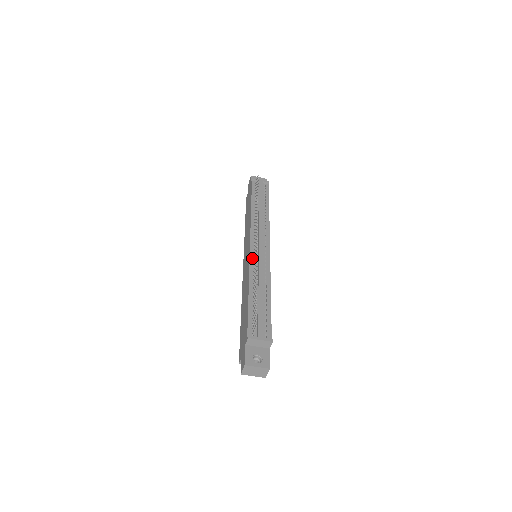
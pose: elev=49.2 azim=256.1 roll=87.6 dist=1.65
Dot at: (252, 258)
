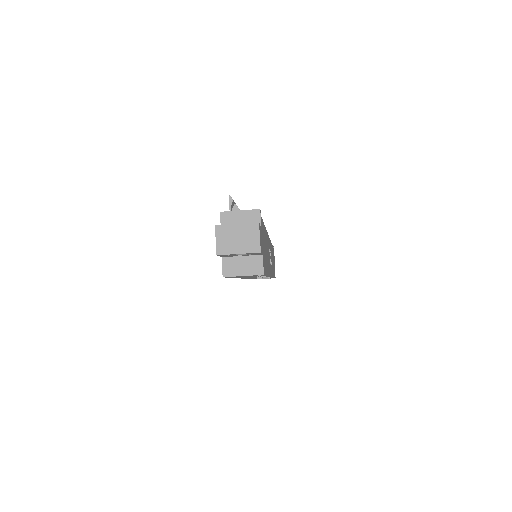
Dot at: occluded
